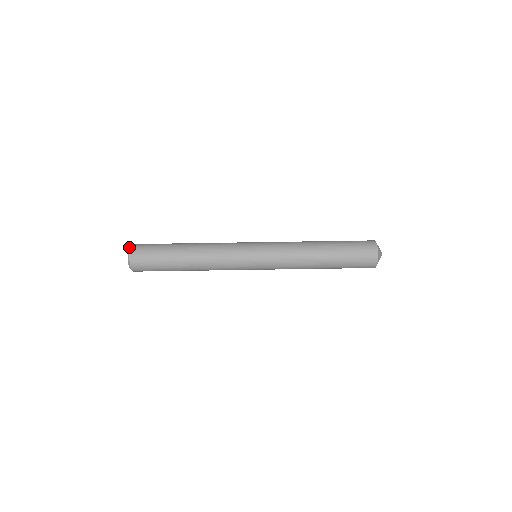
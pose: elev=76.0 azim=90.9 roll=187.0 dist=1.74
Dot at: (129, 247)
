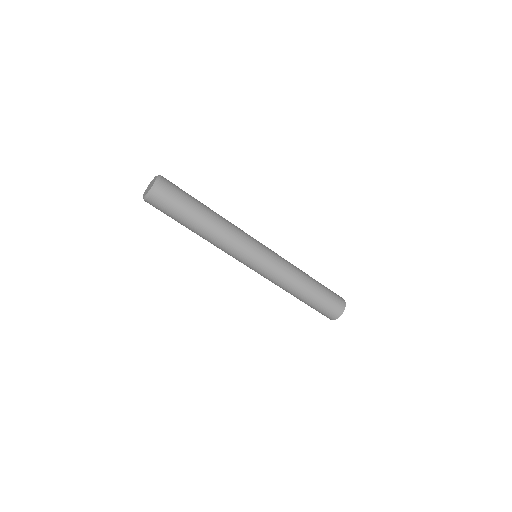
Dot at: occluded
